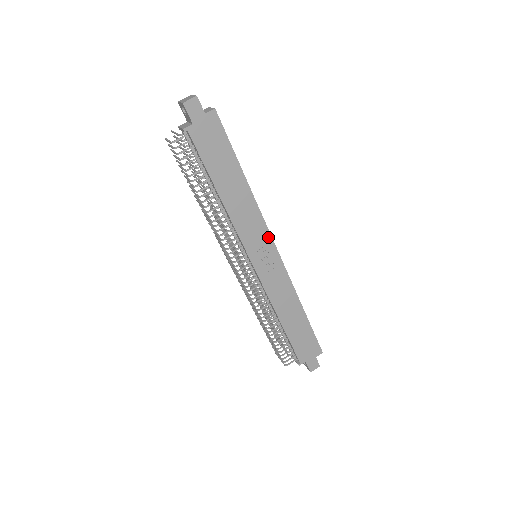
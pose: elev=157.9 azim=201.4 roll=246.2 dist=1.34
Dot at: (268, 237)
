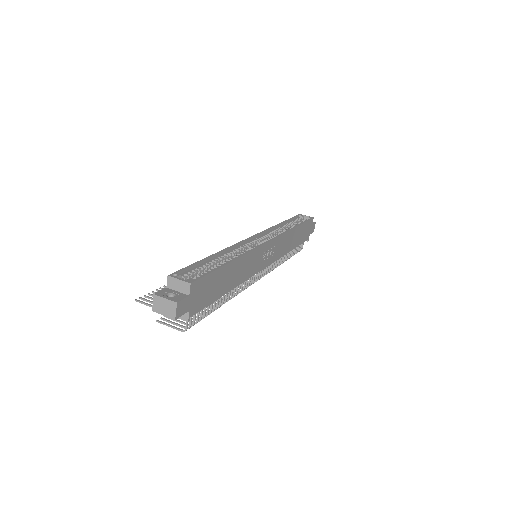
Dot at: (262, 248)
